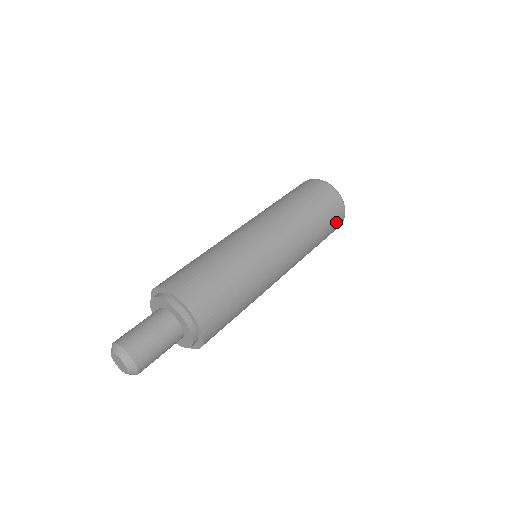
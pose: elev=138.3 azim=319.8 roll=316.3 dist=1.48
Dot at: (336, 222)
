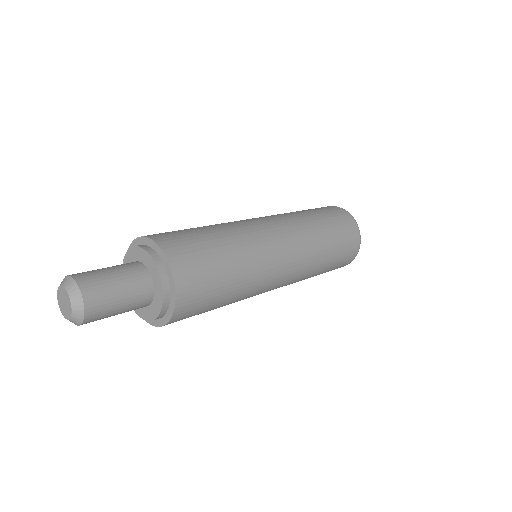
Dot at: (349, 232)
